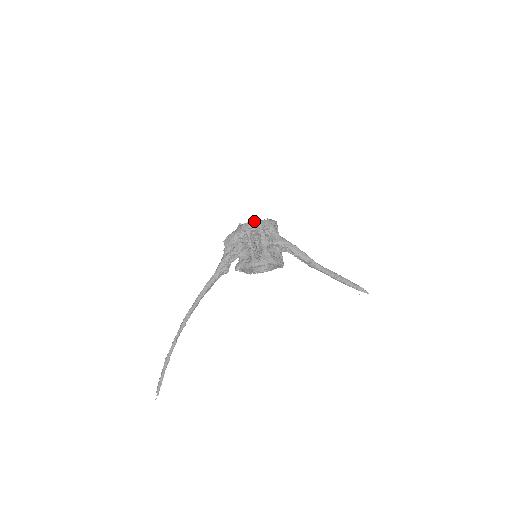
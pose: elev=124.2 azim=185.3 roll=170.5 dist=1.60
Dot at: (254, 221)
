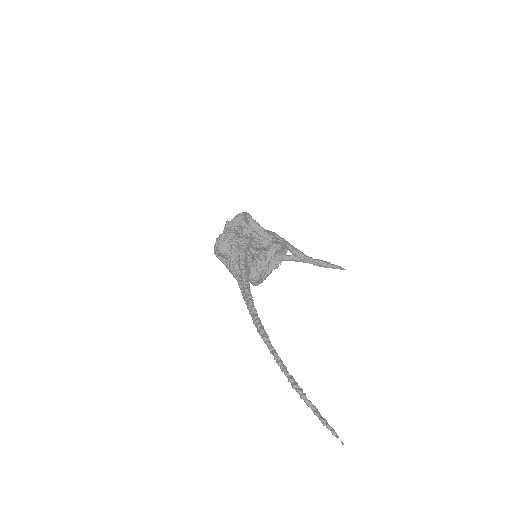
Dot at: (243, 212)
